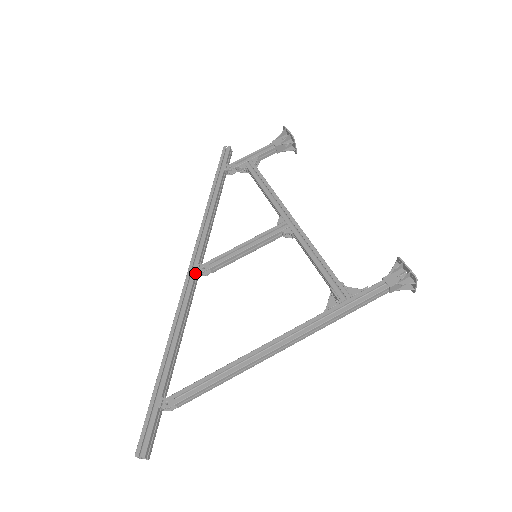
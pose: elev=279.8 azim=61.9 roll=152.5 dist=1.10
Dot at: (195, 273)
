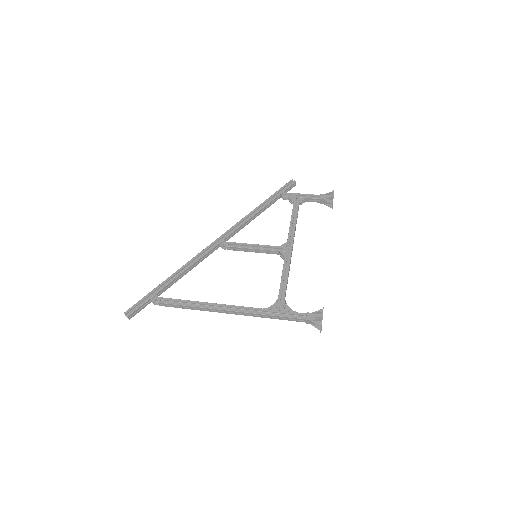
Dot at: (218, 244)
